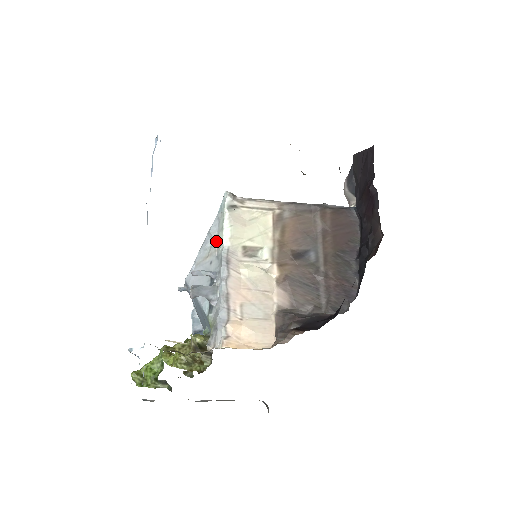
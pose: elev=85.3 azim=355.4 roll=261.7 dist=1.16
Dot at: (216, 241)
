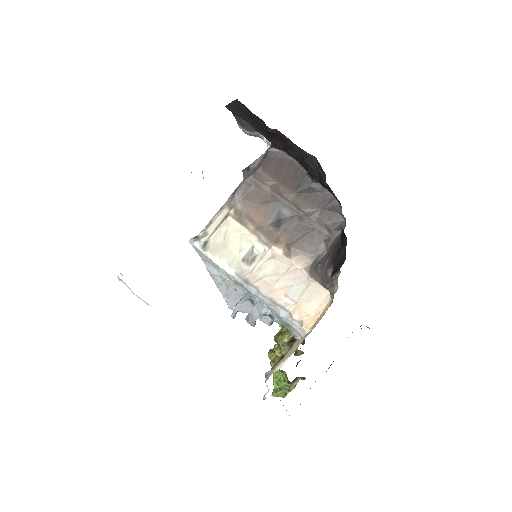
Dot at: (222, 275)
